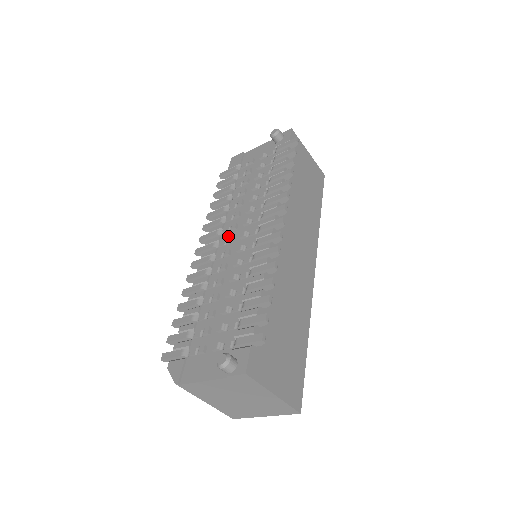
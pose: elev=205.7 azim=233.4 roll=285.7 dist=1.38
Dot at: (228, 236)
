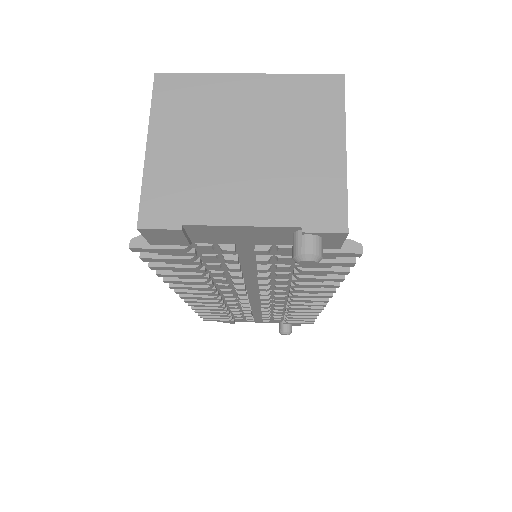
Dot at: (234, 293)
